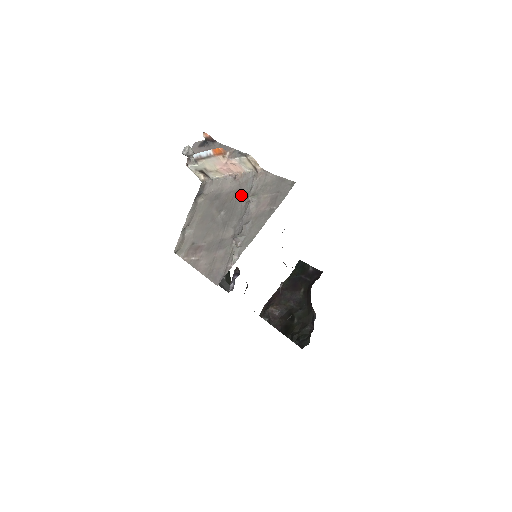
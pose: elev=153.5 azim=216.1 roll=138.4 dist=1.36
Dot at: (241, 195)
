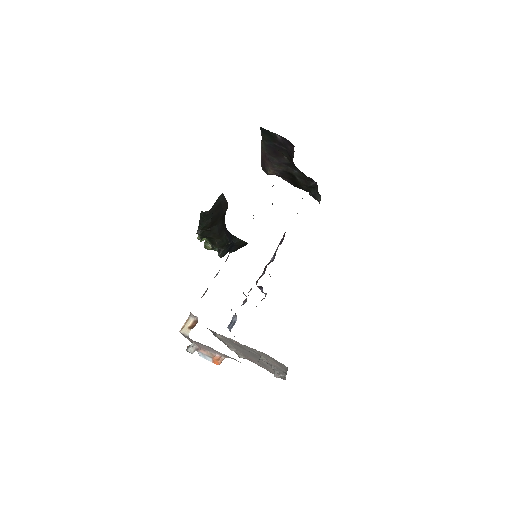
Dot at: (250, 351)
